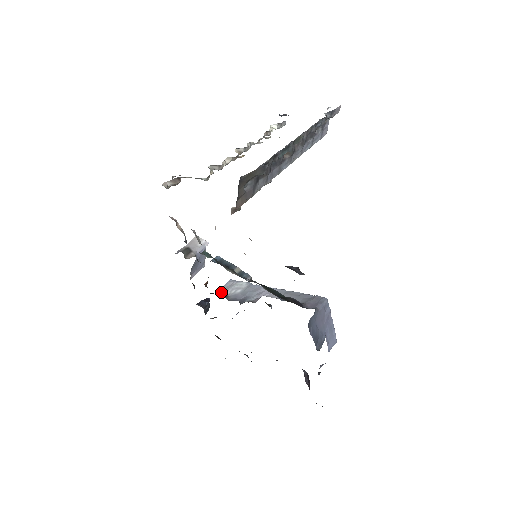
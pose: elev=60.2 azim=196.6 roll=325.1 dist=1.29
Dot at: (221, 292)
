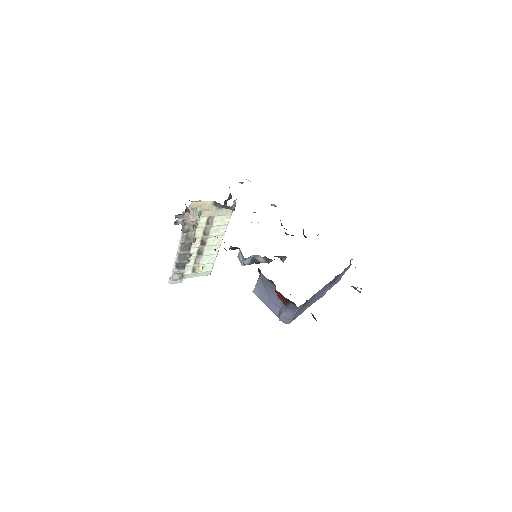
Dot at: occluded
